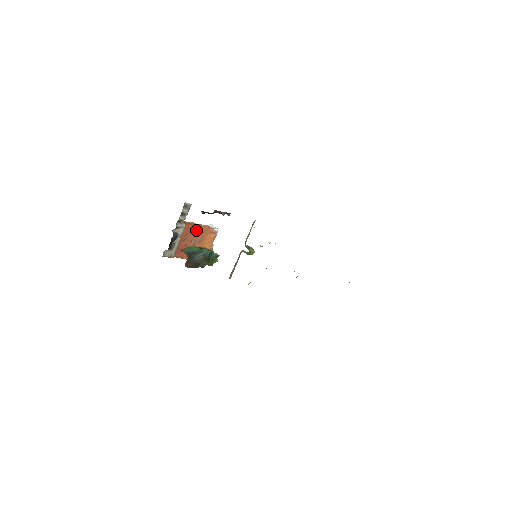
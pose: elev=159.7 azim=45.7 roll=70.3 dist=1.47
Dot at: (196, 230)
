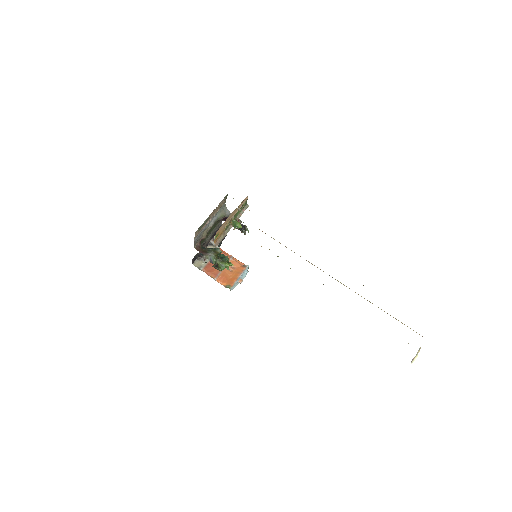
Dot at: (228, 256)
